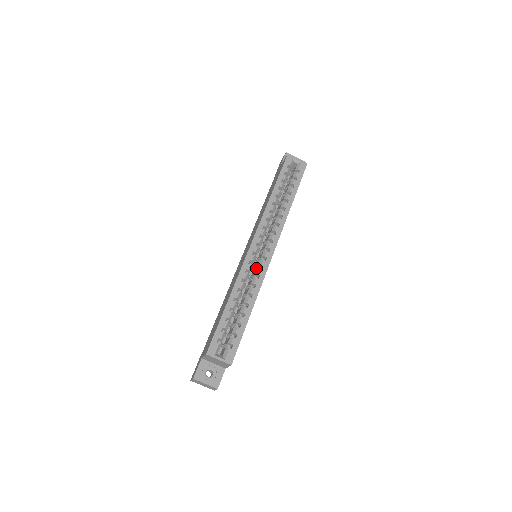
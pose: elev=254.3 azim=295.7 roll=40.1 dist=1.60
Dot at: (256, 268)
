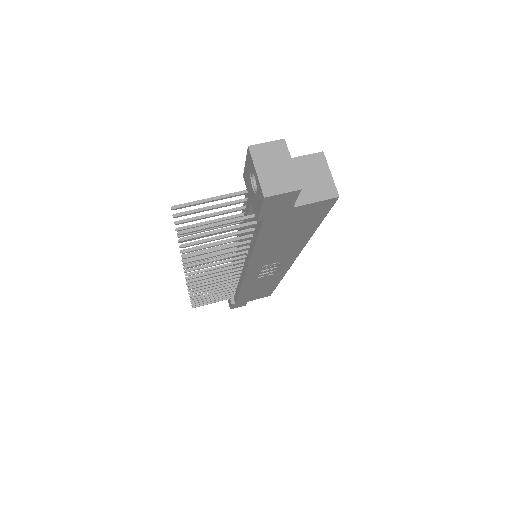
Dot at: occluded
